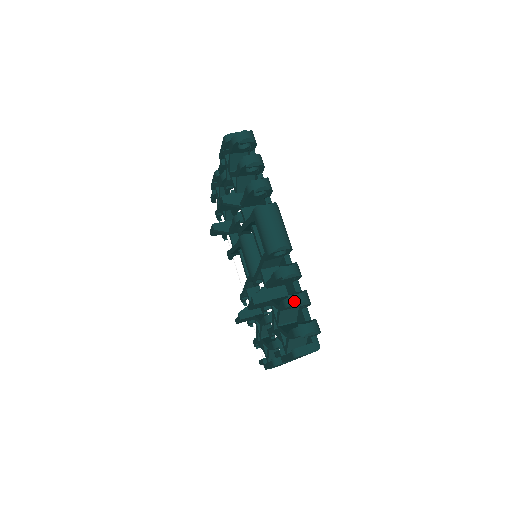
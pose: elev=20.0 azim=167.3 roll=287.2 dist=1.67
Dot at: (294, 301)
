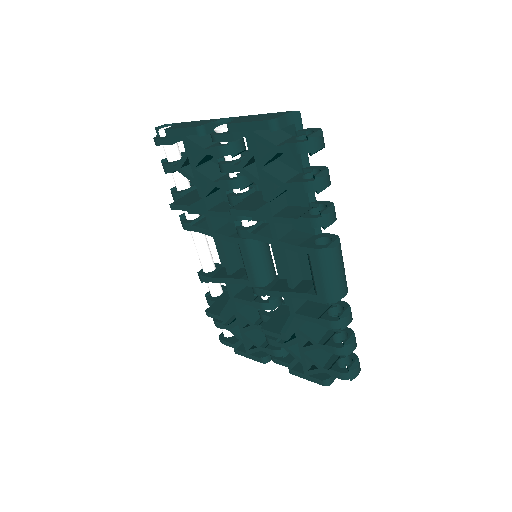
Dot at: (350, 350)
